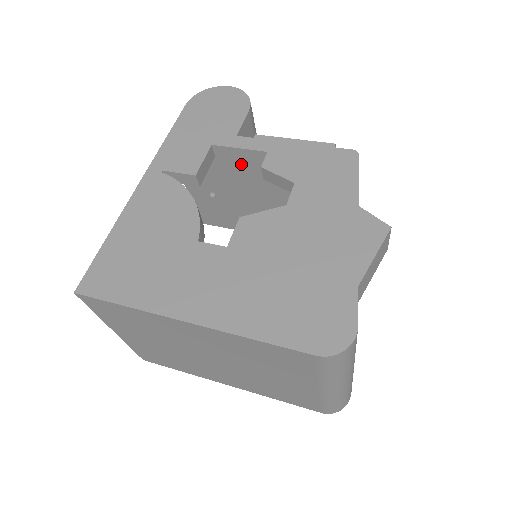
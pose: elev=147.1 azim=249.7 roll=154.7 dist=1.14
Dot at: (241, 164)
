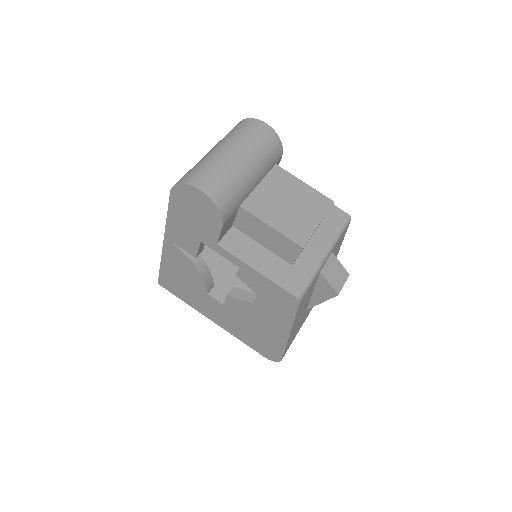
Dot at: occluded
